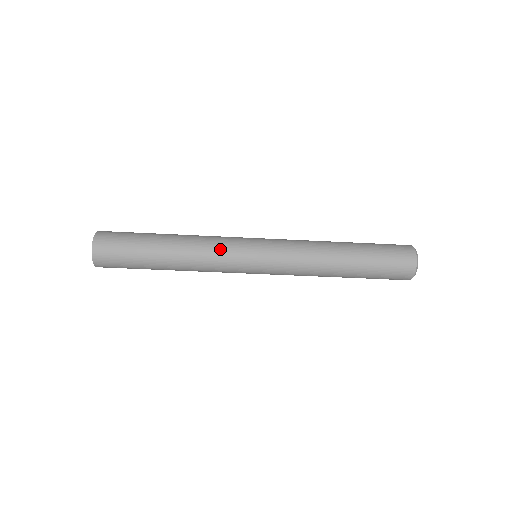
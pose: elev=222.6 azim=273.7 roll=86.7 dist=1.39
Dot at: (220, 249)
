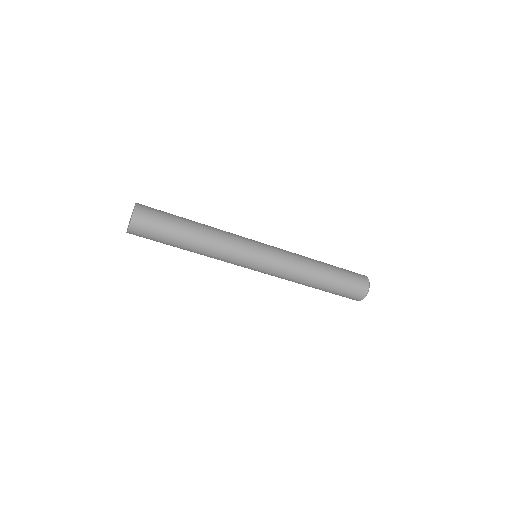
Dot at: (232, 253)
